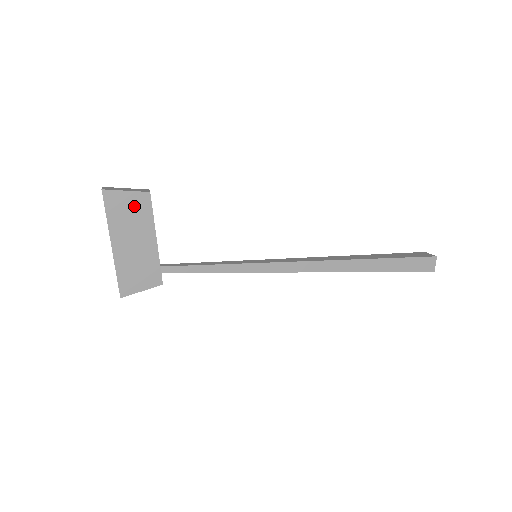
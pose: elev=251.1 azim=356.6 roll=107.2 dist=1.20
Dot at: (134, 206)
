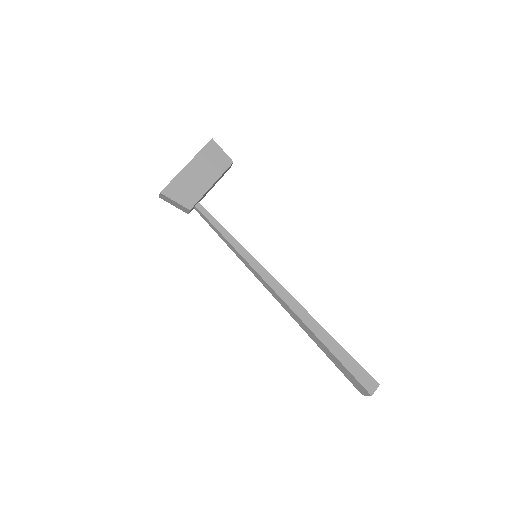
Dot at: (219, 160)
